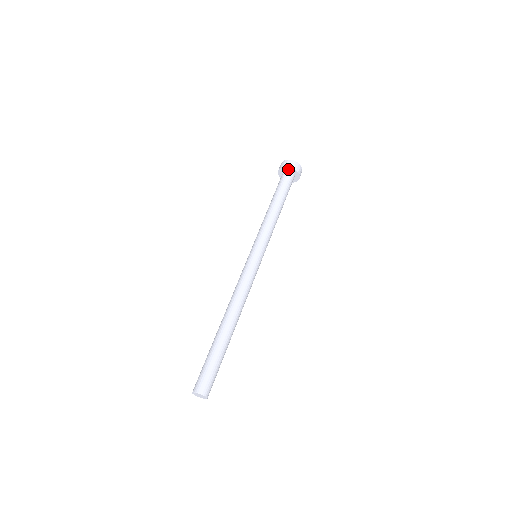
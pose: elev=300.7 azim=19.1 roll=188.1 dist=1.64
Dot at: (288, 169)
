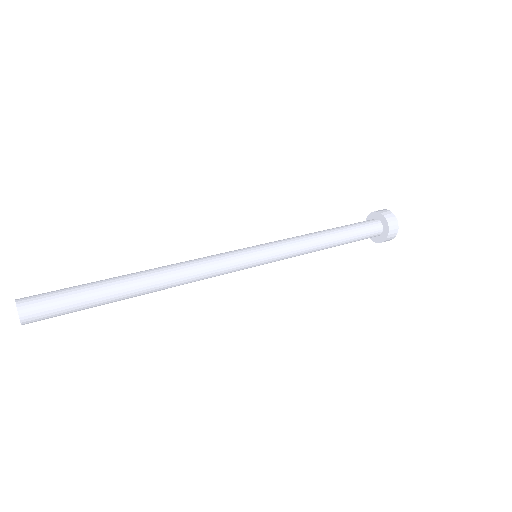
Dot at: (379, 217)
